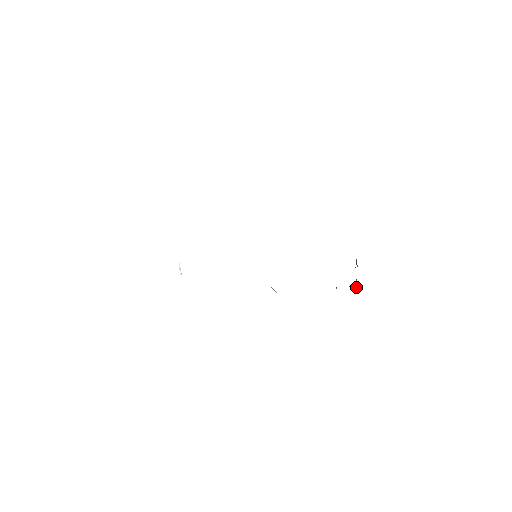
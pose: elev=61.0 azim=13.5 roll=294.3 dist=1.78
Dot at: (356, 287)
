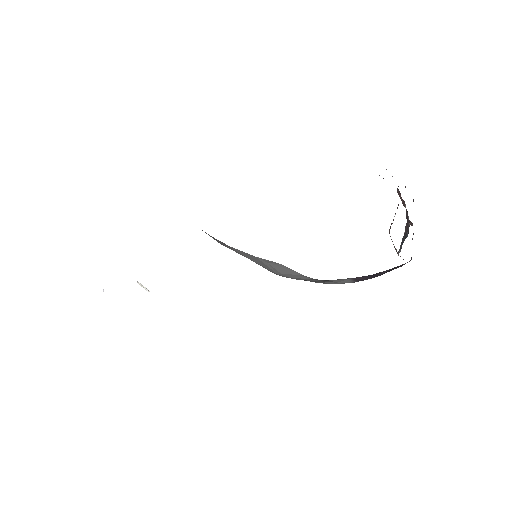
Dot at: (409, 224)
